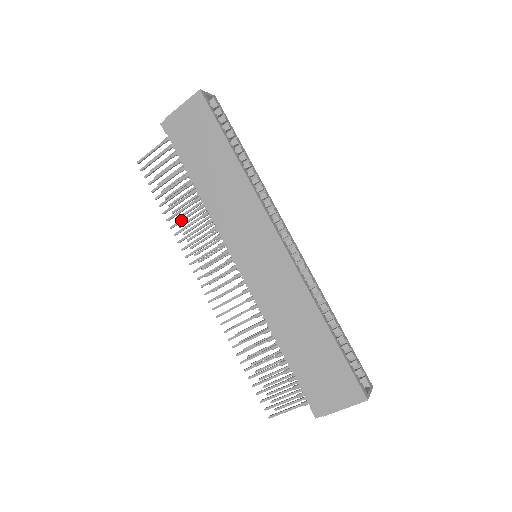
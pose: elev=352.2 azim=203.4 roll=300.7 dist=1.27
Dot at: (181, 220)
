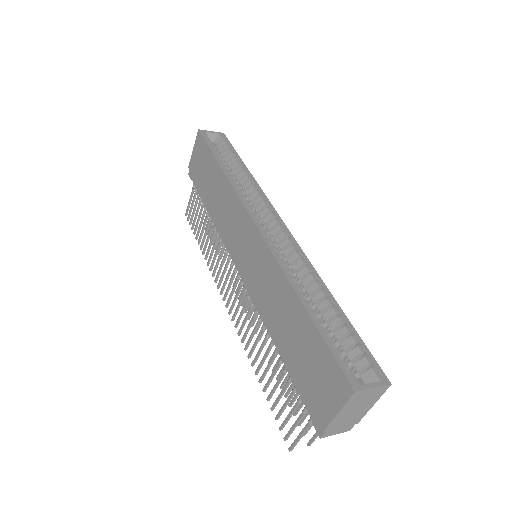
Dot at: (208, 248)
